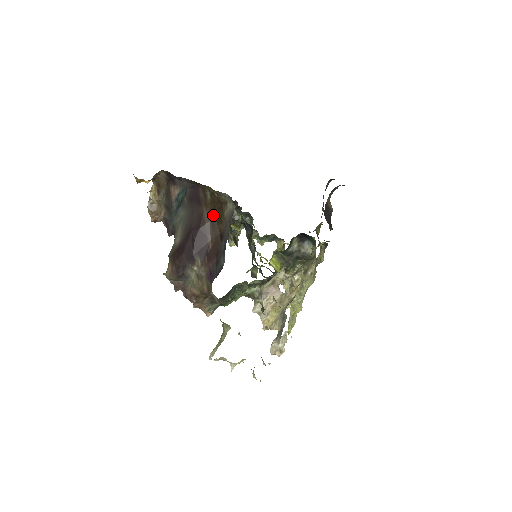
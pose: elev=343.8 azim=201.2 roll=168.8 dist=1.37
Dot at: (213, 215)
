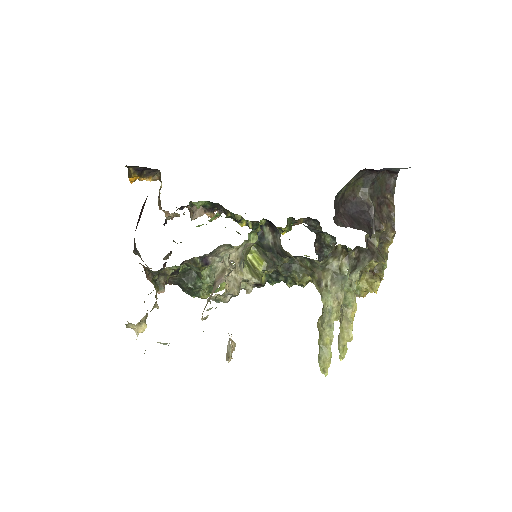
Dot at: occluded
